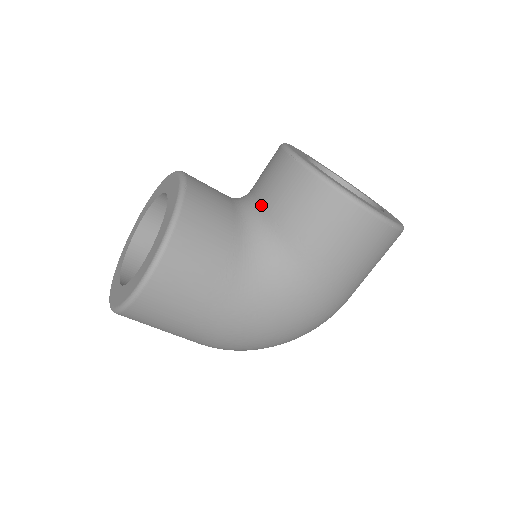
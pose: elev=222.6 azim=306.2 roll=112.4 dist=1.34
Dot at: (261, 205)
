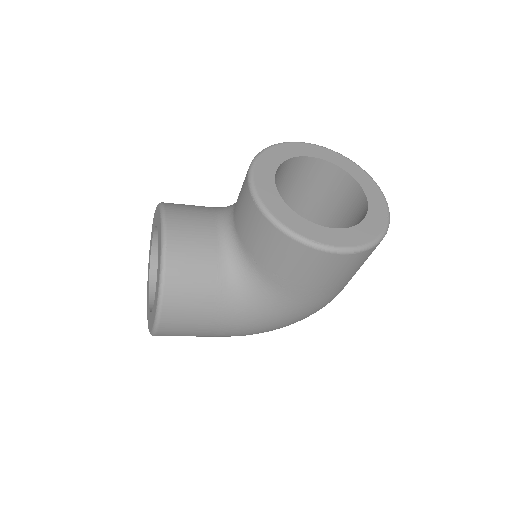
Dot at: (239, 238)
